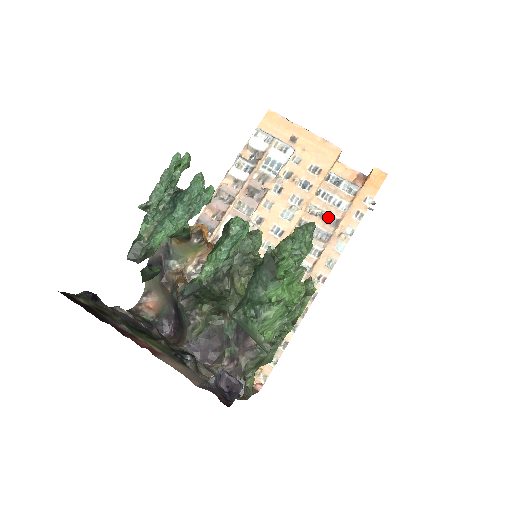
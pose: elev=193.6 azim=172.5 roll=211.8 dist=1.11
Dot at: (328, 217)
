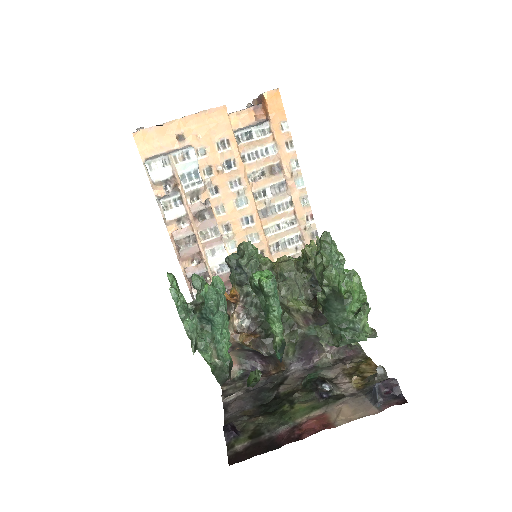
Dot at: (269, 170)
